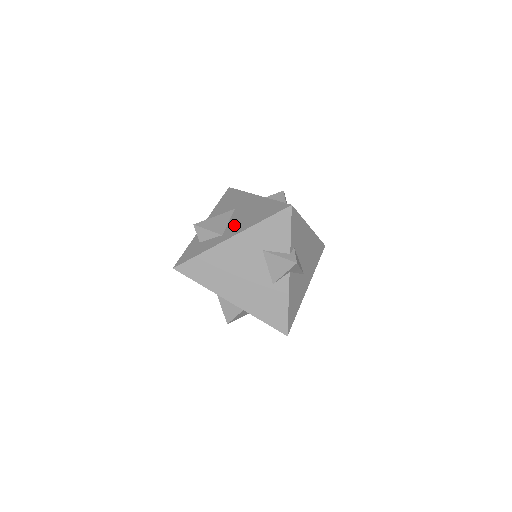
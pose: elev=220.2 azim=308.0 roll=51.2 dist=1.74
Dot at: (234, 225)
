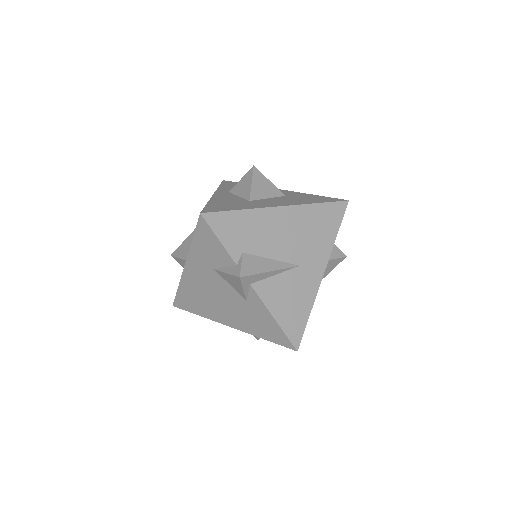
Dot at: occluded
